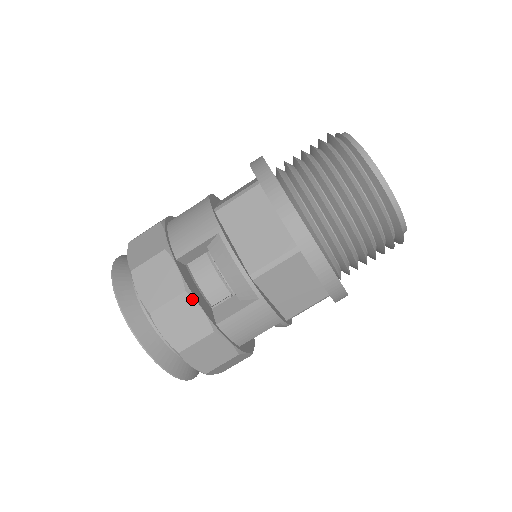
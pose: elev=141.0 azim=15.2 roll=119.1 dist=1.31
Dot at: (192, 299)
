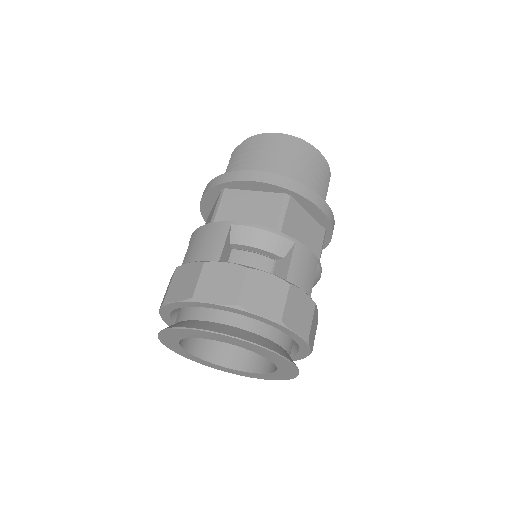
Dot at: (256, 270)
